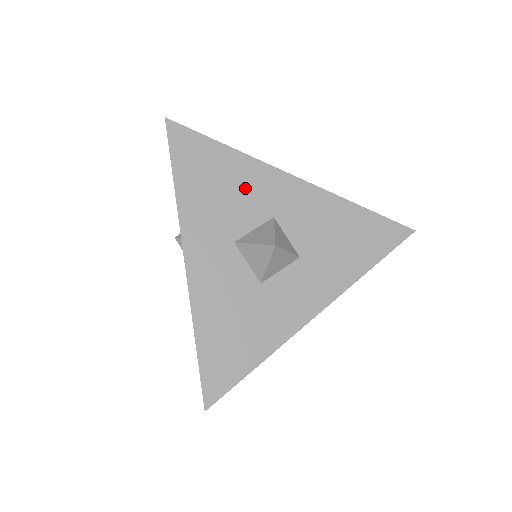
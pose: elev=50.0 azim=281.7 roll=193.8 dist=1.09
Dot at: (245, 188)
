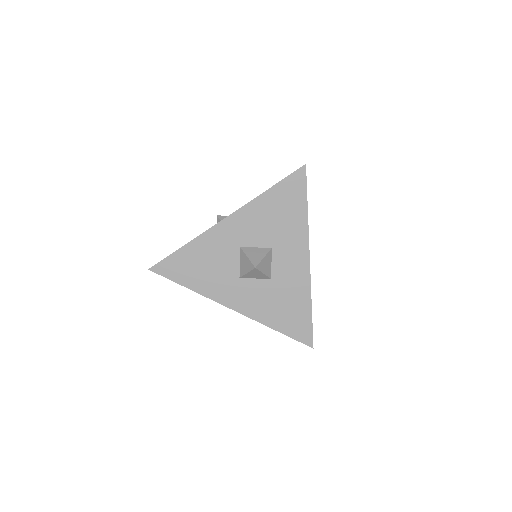
Dot at: (214, 252)
